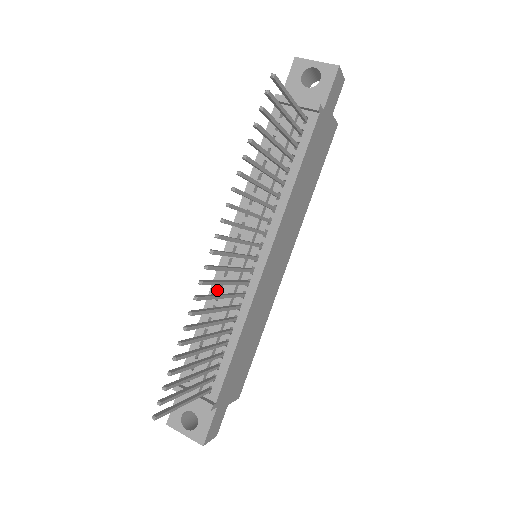
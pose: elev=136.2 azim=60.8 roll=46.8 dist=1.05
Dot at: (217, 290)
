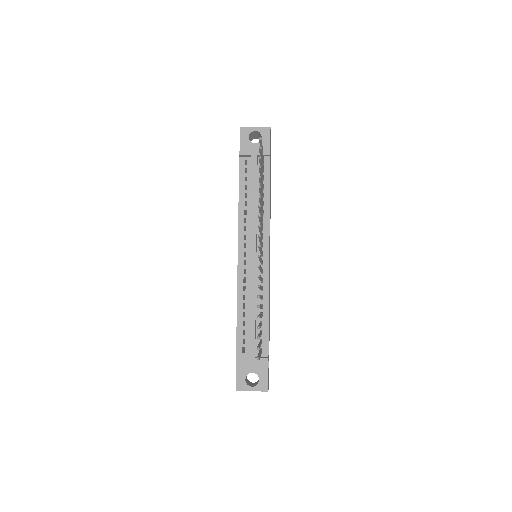
Dot at: (242, 284)
